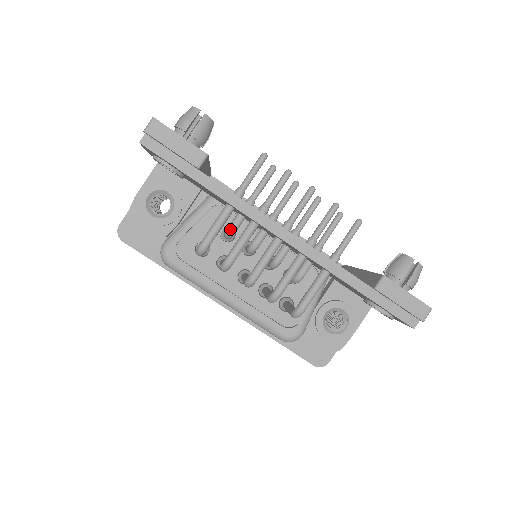
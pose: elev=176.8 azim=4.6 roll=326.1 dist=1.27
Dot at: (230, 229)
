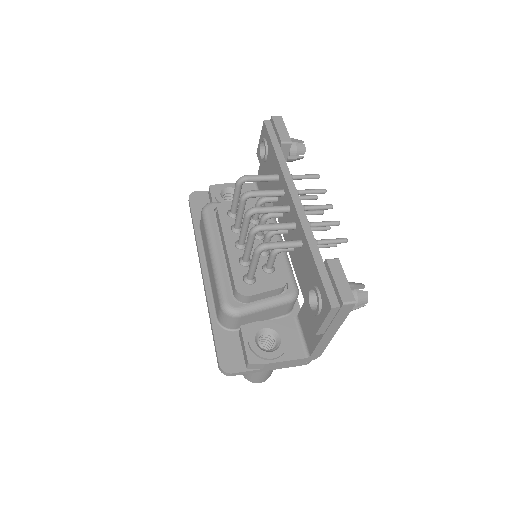
Dot at: occluded
